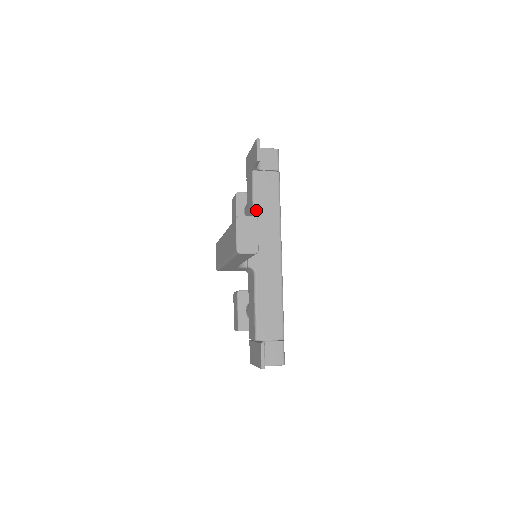
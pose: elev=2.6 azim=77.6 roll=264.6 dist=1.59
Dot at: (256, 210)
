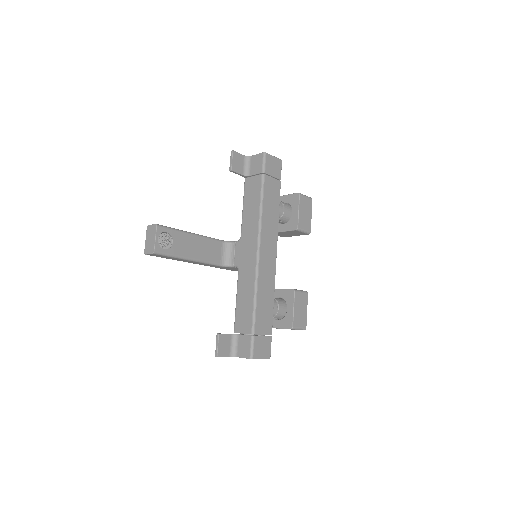
Dot at: (243, 214)
